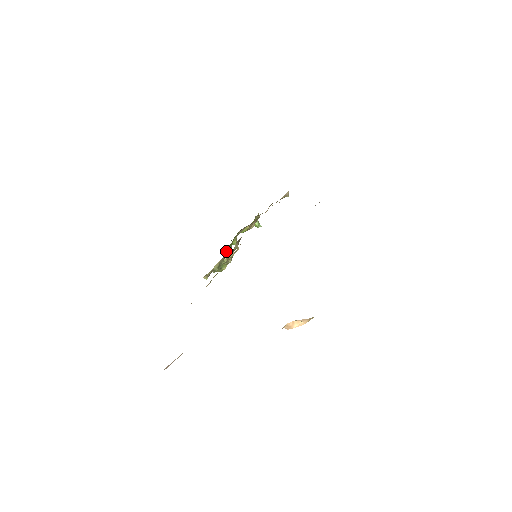
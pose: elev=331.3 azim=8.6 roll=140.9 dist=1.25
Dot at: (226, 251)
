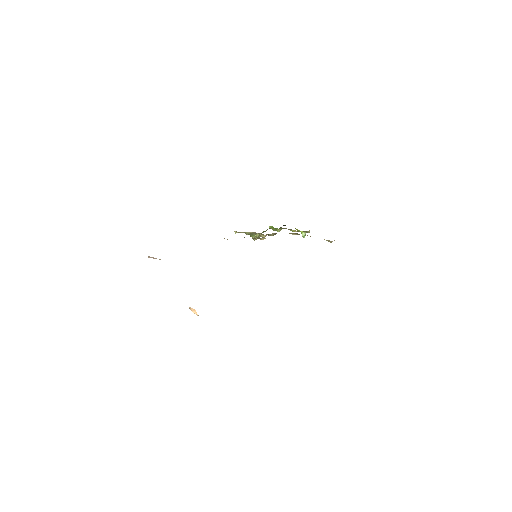
Dot at: (272, 228)
